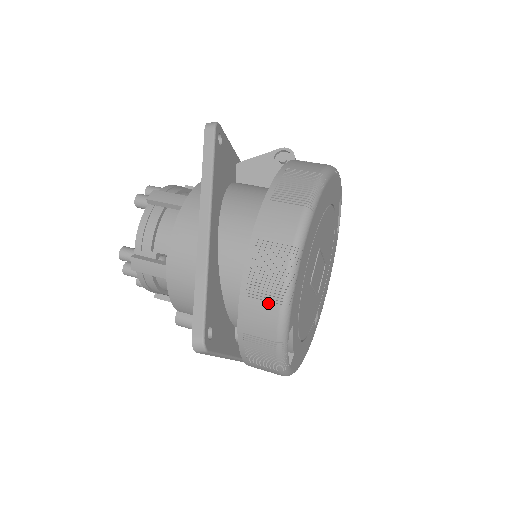
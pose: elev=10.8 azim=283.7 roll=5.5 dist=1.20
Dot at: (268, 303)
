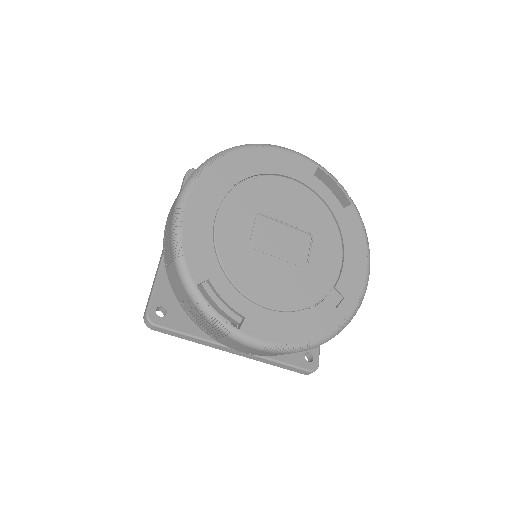
Dot at: (171, 264)
